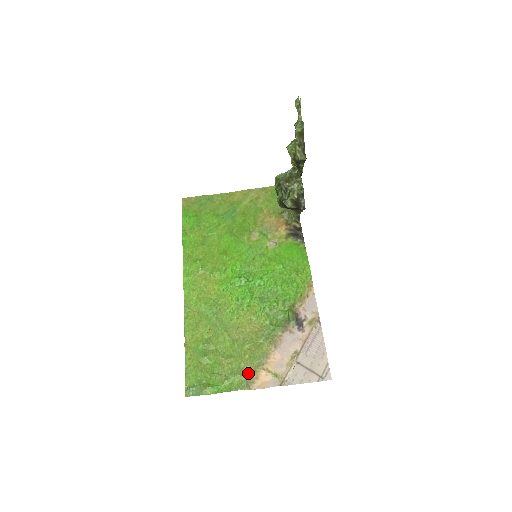
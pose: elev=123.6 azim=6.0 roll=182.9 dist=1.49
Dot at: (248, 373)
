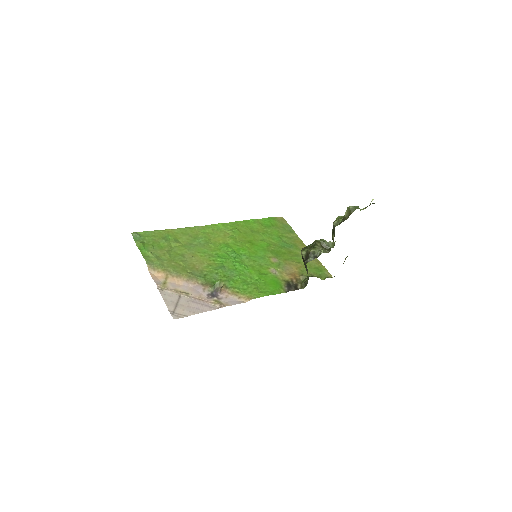
Dot at: (160, 265)
